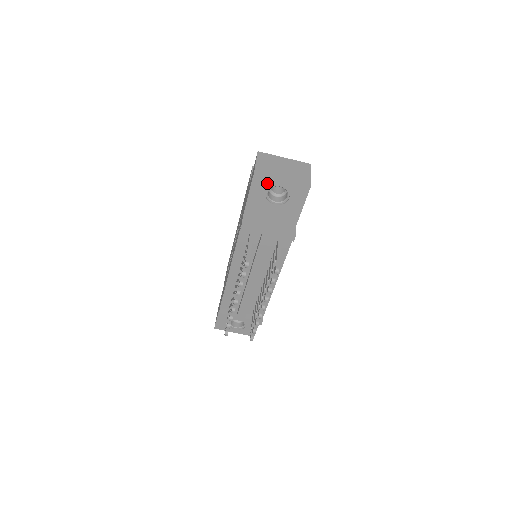
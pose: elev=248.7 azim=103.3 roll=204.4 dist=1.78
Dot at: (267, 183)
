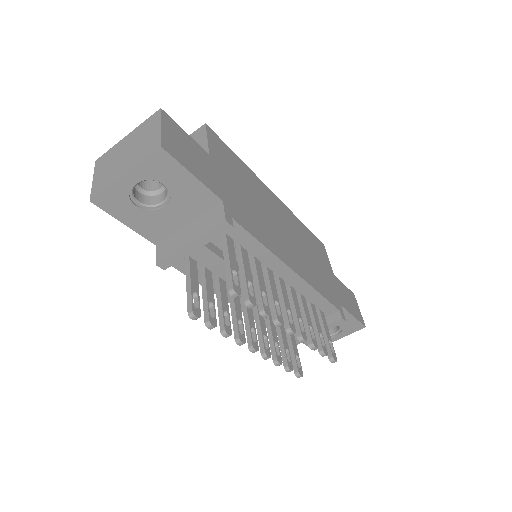
Dot at: (119, 196)
